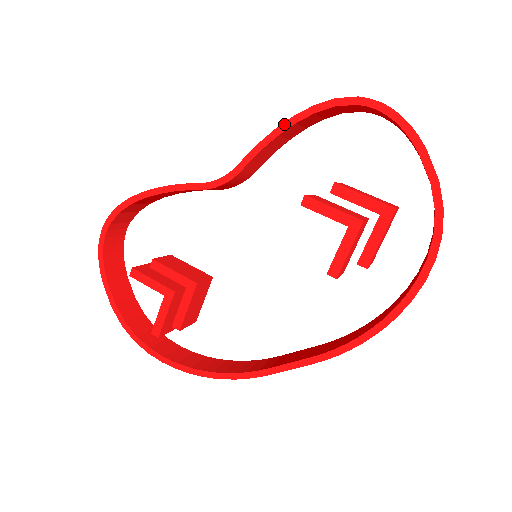
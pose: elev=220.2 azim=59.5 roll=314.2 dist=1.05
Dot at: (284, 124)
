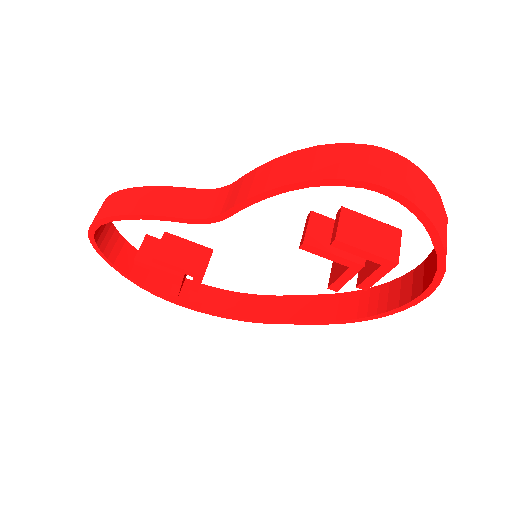
Dot at: (274, 190)
